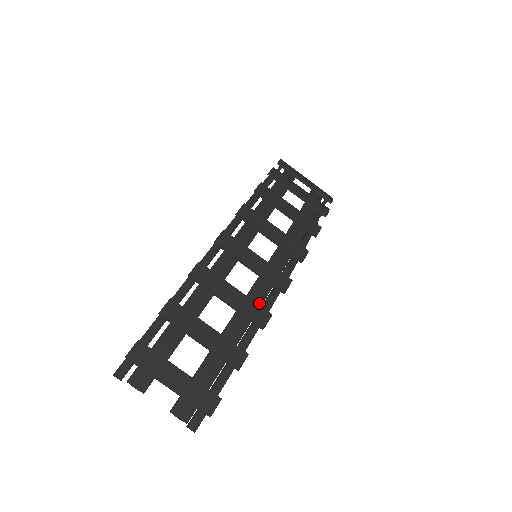
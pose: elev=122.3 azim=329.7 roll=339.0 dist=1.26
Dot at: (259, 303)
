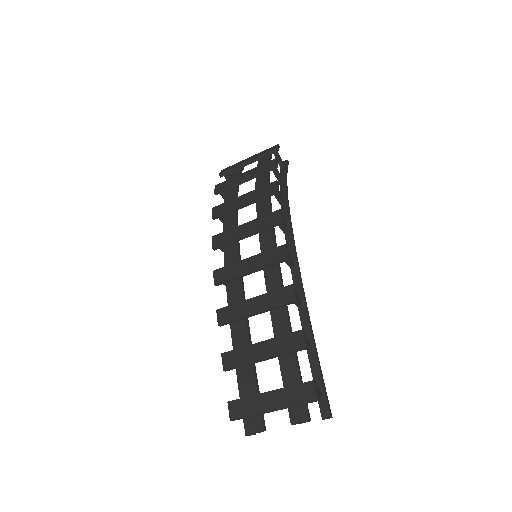
Dot at: (279, 287)
